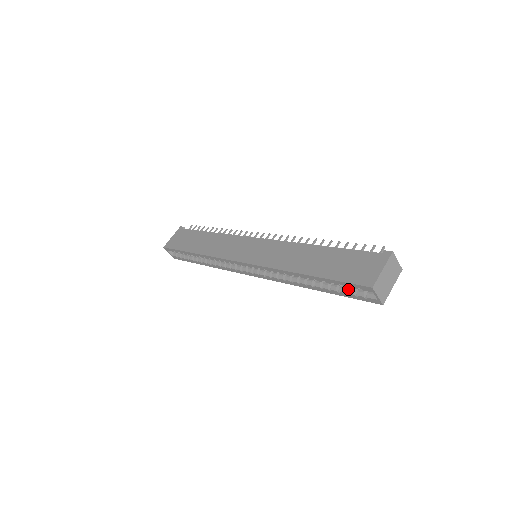
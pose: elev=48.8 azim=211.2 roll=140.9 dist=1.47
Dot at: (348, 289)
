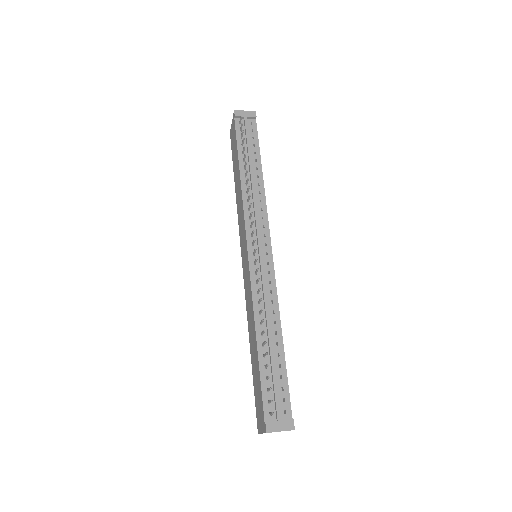
Dot at: occluded
